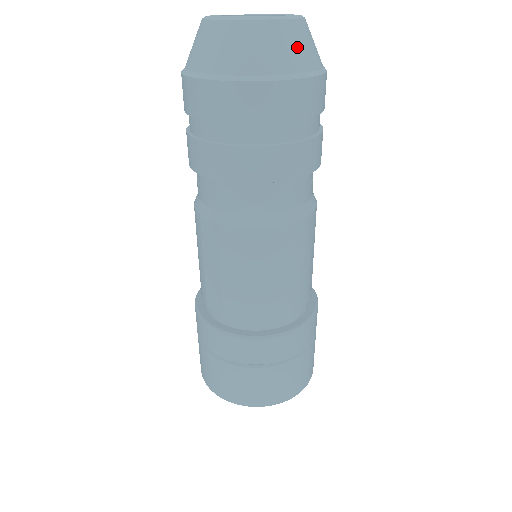
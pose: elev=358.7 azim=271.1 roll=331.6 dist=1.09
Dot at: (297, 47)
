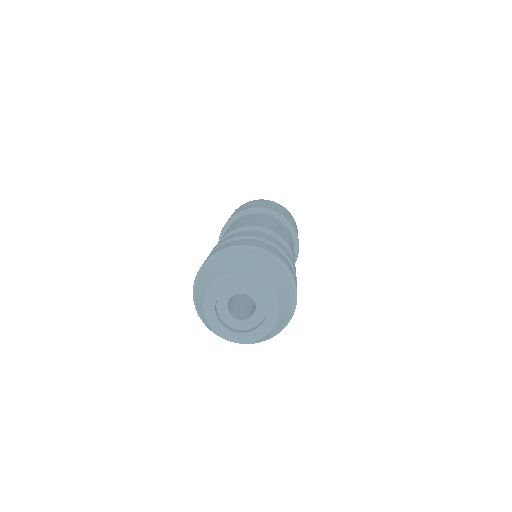
Dot at: (272, 334)
